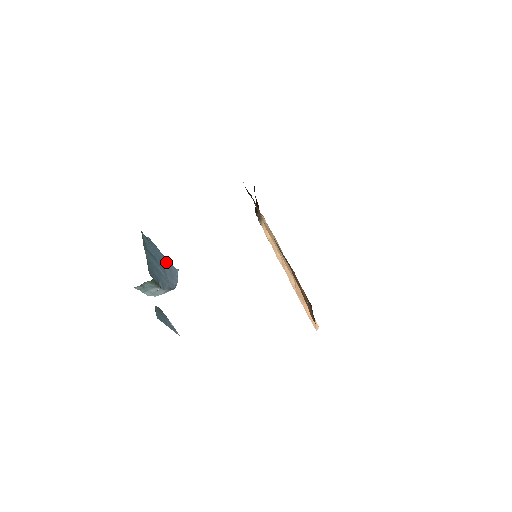
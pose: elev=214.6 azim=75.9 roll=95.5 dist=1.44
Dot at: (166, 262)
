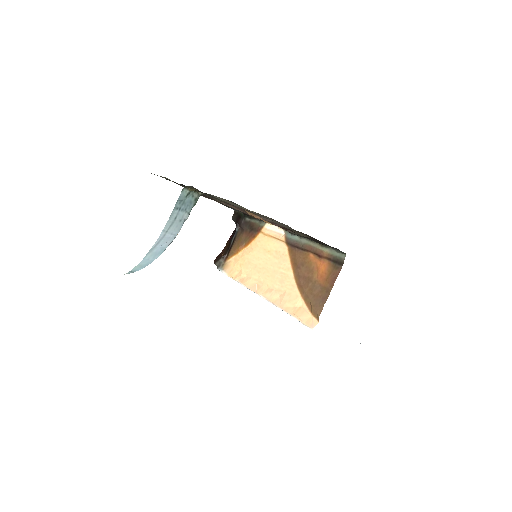
Dot at: occluded
